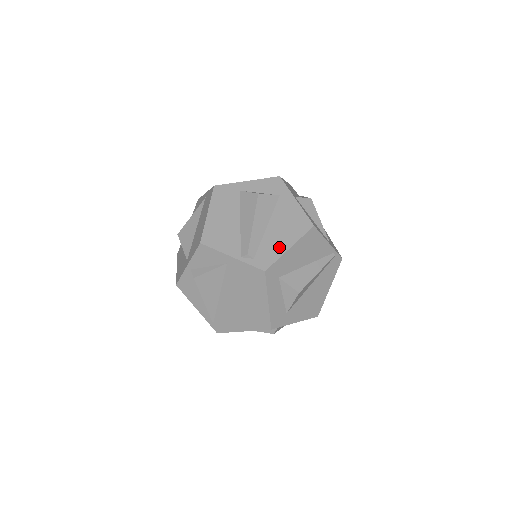
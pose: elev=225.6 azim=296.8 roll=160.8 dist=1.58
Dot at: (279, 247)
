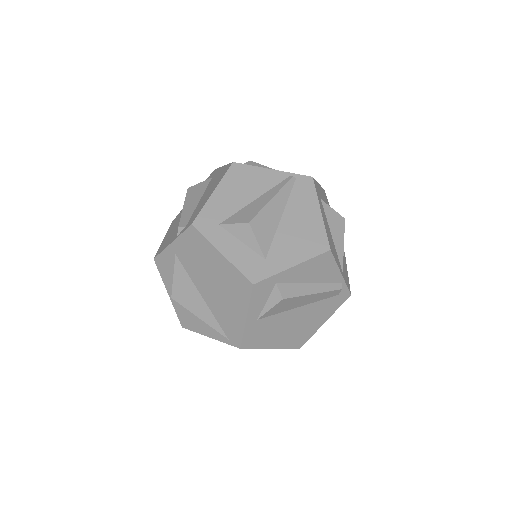
Dot at: (205, 201)
